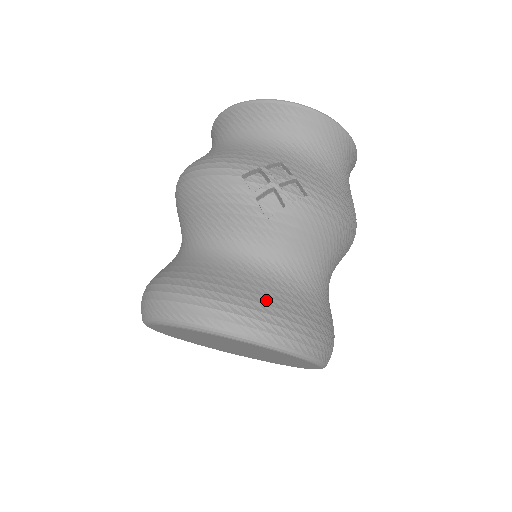
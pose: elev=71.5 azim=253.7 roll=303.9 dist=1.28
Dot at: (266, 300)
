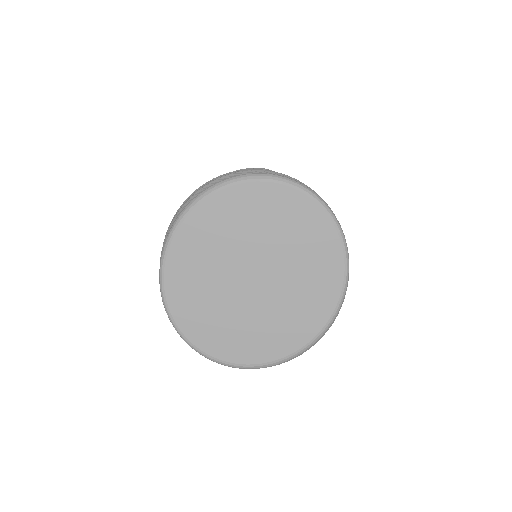
Dot at: occluded
